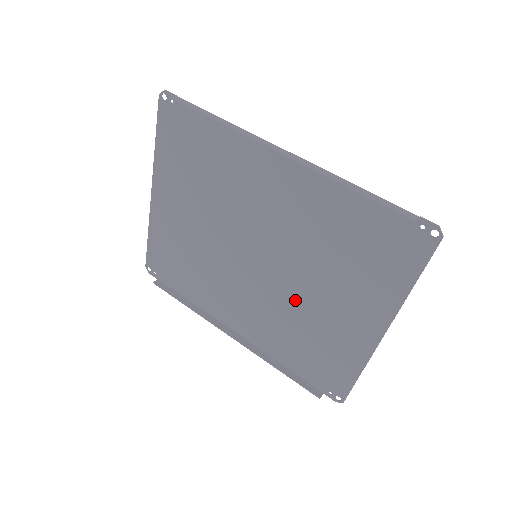
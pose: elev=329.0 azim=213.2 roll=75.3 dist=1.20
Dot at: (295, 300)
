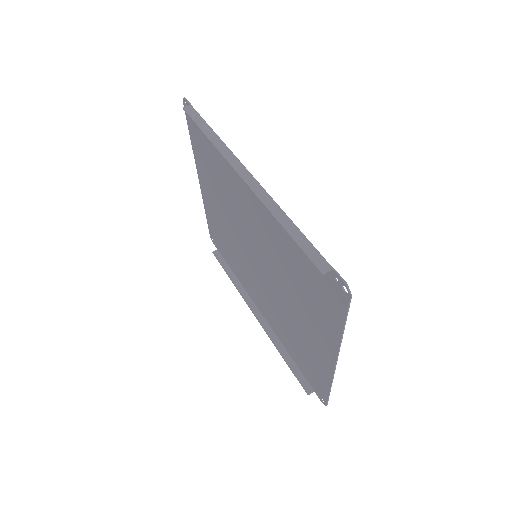
Dot at: (283, 304)
